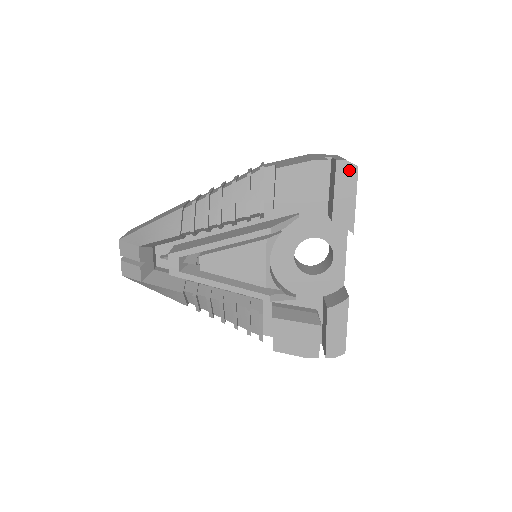
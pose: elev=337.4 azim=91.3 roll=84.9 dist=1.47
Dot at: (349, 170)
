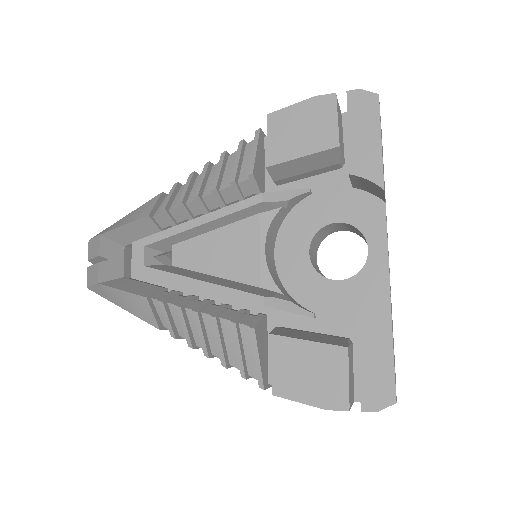
Dot at: (366, 101)
